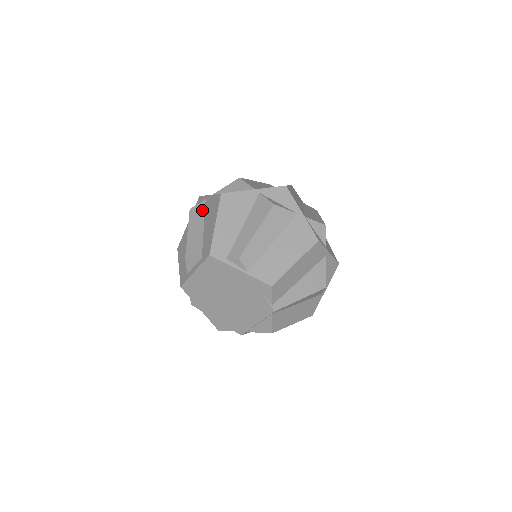
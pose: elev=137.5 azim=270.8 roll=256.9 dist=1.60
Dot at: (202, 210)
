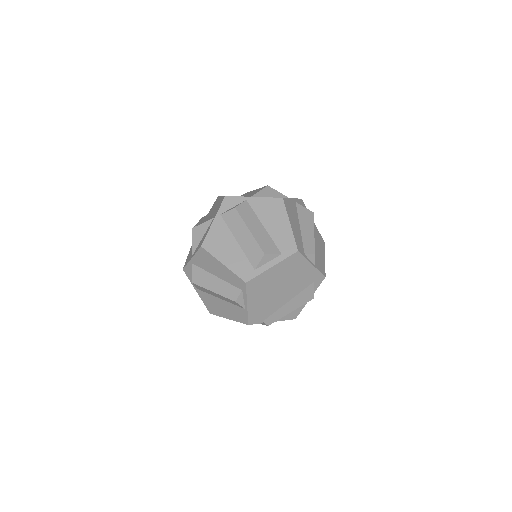
Dot at: (250, 210)
